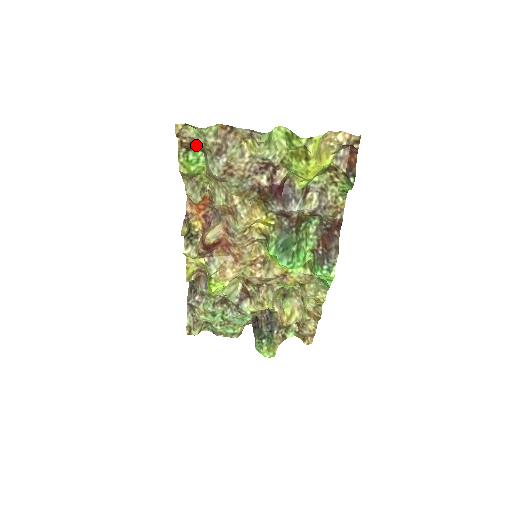
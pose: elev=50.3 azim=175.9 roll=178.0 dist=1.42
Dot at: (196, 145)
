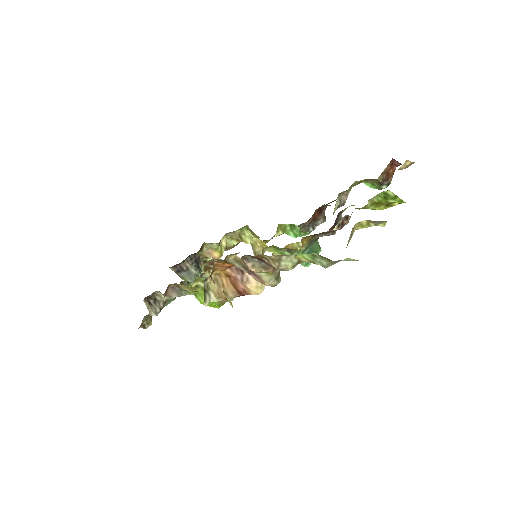
Dot at: occluded
